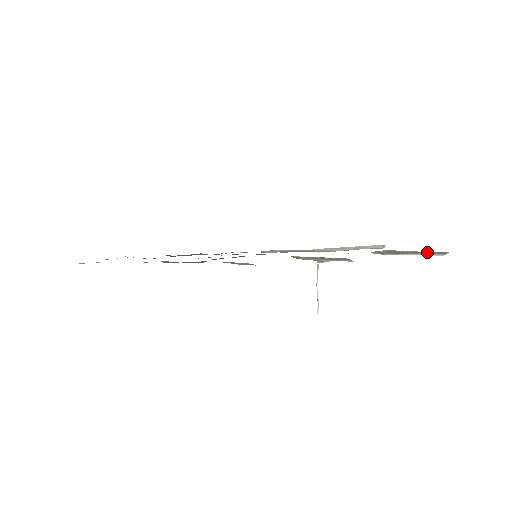
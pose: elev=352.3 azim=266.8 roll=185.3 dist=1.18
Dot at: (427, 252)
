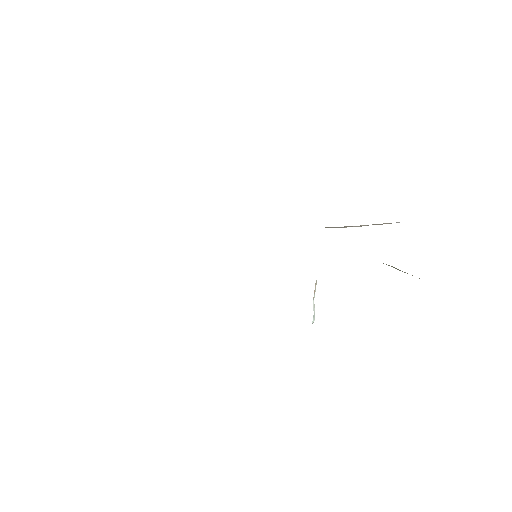
Dot at: occluded
